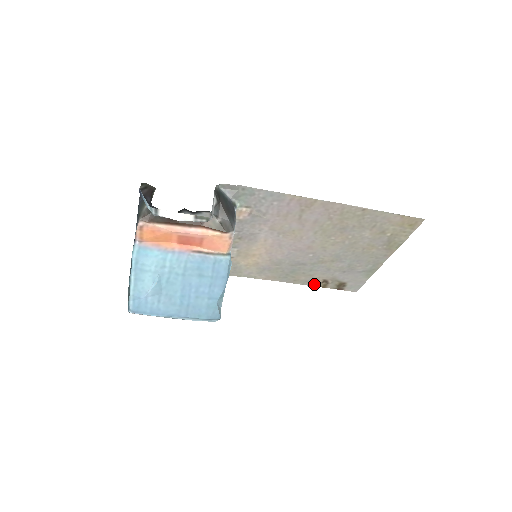
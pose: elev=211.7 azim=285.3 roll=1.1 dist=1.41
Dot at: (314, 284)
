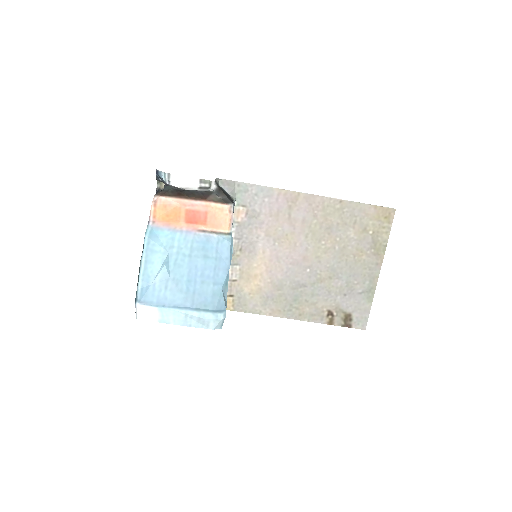
Dot at: (320, 320)
